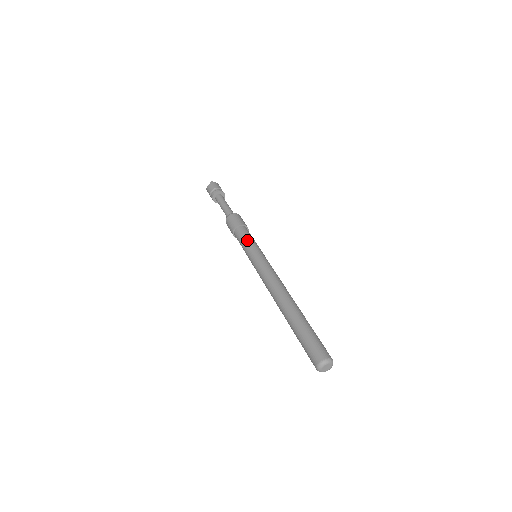
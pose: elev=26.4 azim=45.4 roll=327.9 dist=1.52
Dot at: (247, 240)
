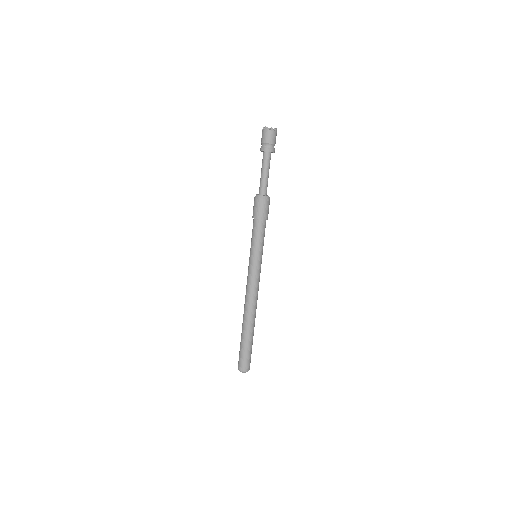
Dot at: (254, 241)
